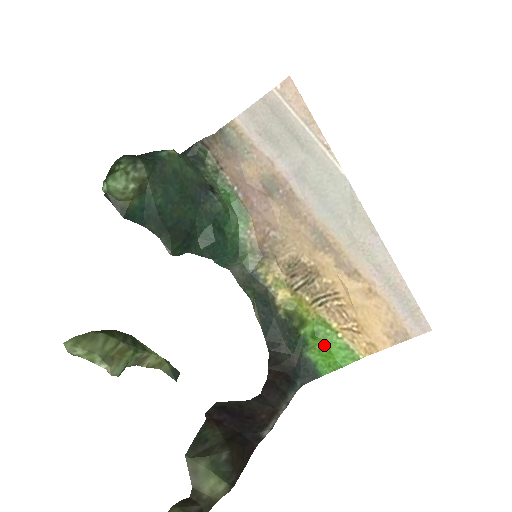
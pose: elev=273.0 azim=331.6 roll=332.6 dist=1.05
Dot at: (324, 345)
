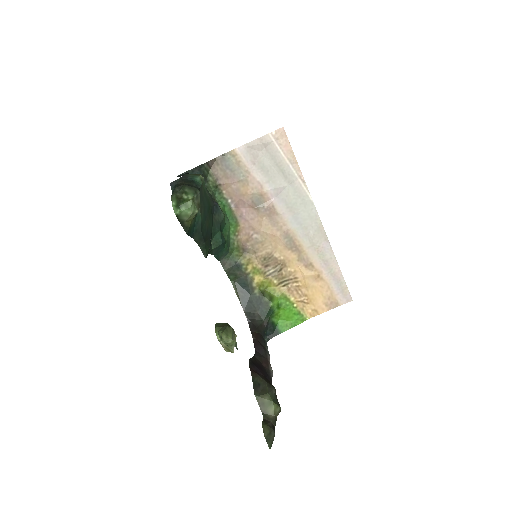
Dot at: (284, 312)
